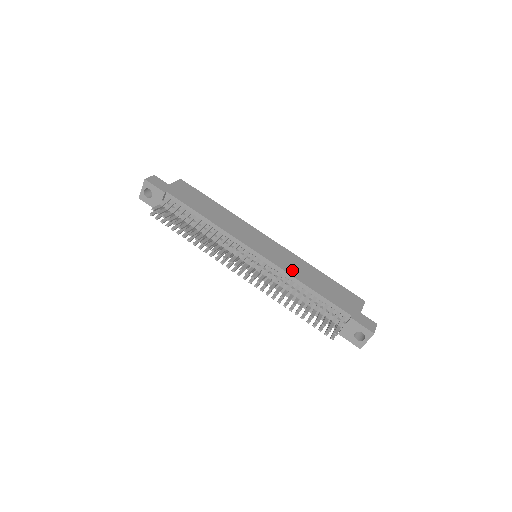
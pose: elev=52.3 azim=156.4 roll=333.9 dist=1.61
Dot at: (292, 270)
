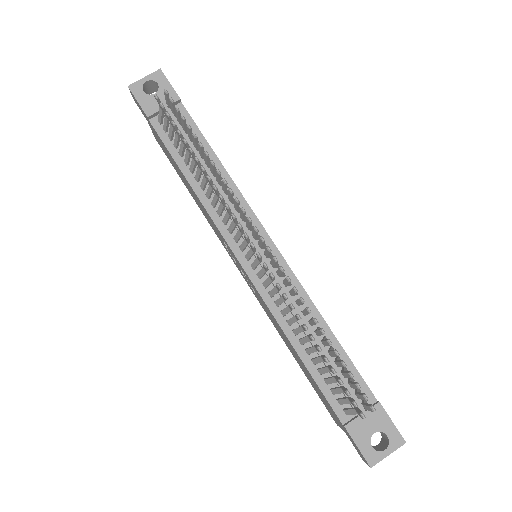
Dot at: occluded
